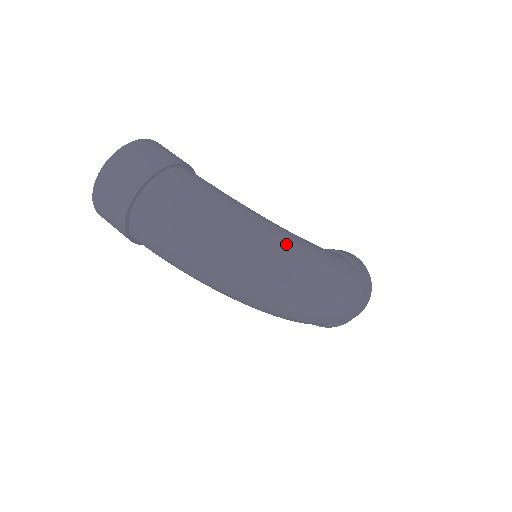
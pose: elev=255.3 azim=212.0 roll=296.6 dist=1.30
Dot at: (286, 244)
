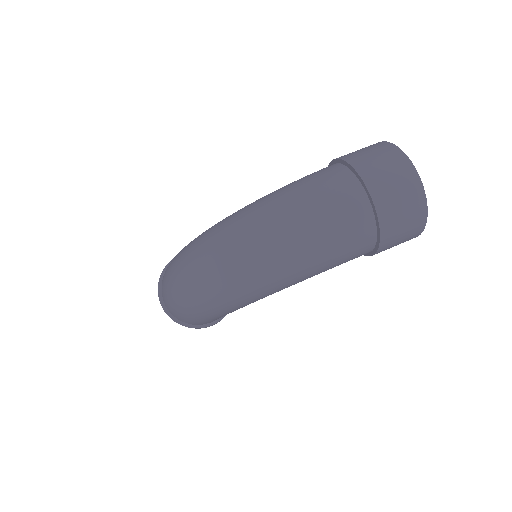
Dot at: (210, 231)
